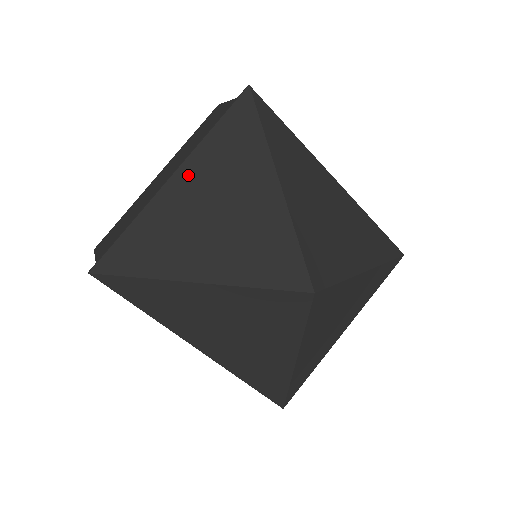
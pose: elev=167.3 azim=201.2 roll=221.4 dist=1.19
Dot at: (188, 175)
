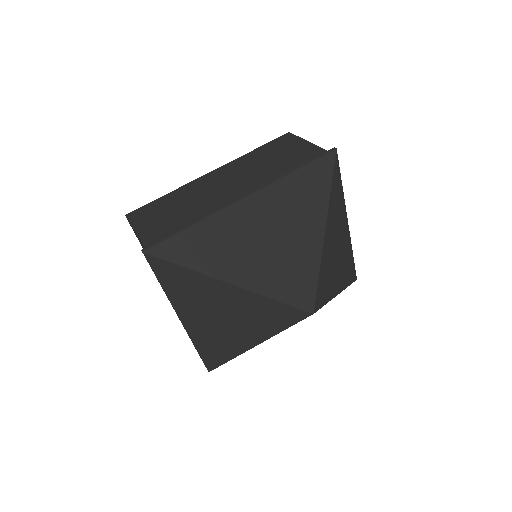
Dot at: (185, 314)
